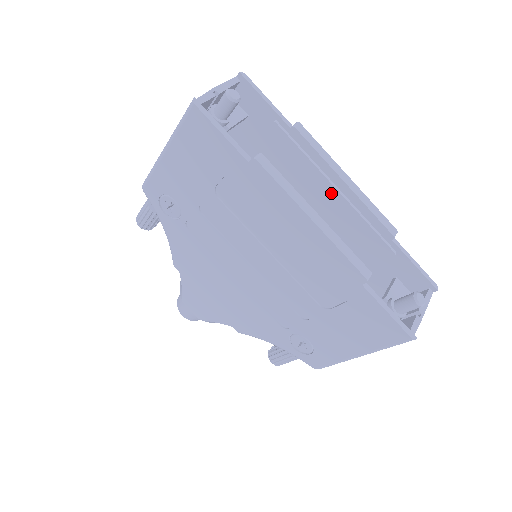
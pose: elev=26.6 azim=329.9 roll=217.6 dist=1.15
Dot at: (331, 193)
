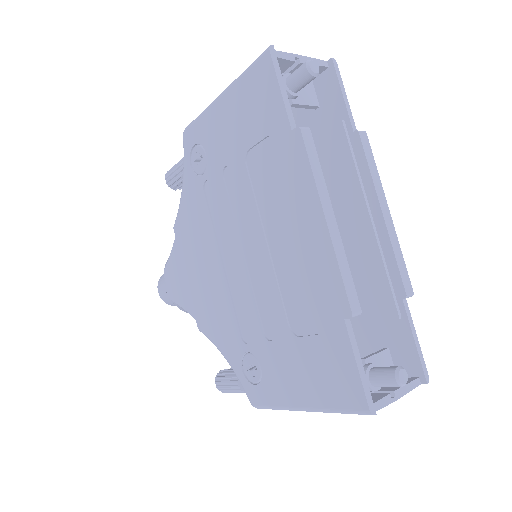
Dot at: (363, 221)
